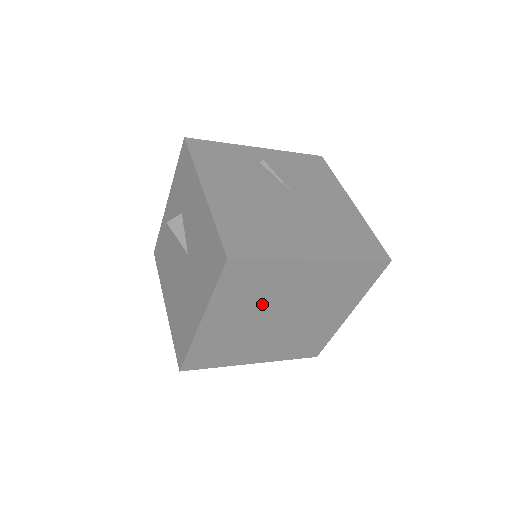
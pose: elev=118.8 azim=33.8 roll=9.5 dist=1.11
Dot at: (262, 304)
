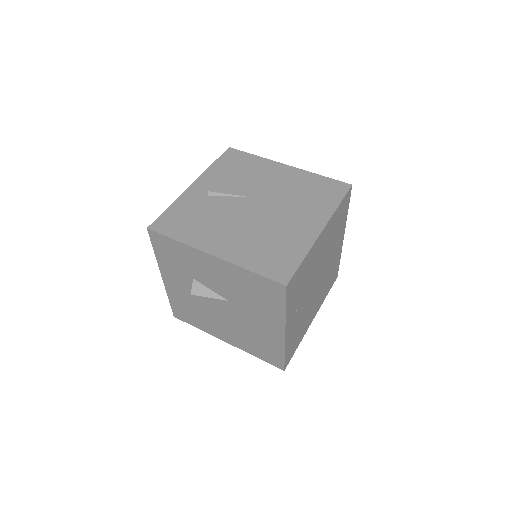
Dot at: (307, 286)
